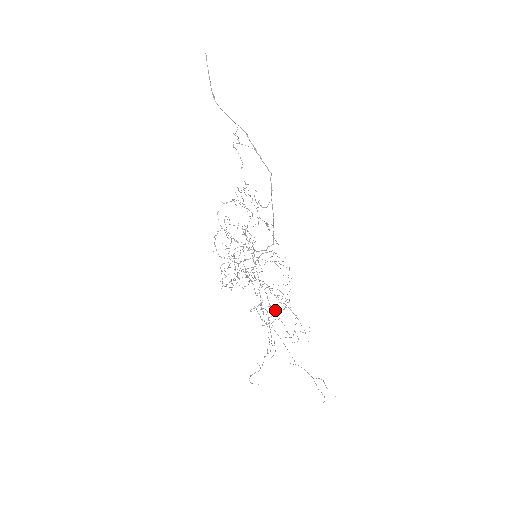
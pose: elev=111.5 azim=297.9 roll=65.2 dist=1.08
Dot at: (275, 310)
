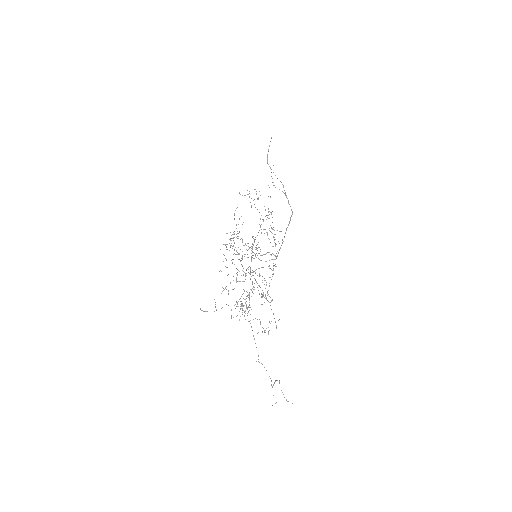
Dot at: occluded
